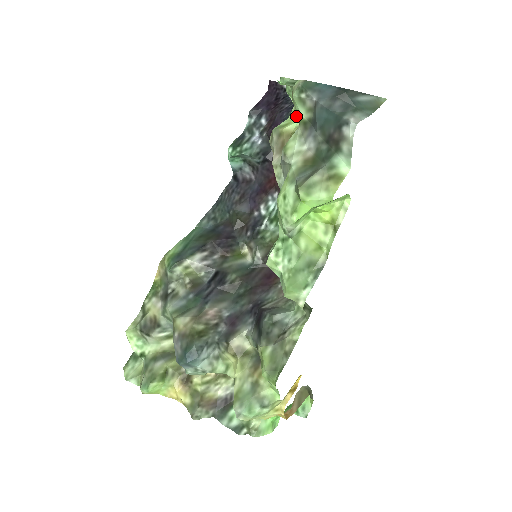
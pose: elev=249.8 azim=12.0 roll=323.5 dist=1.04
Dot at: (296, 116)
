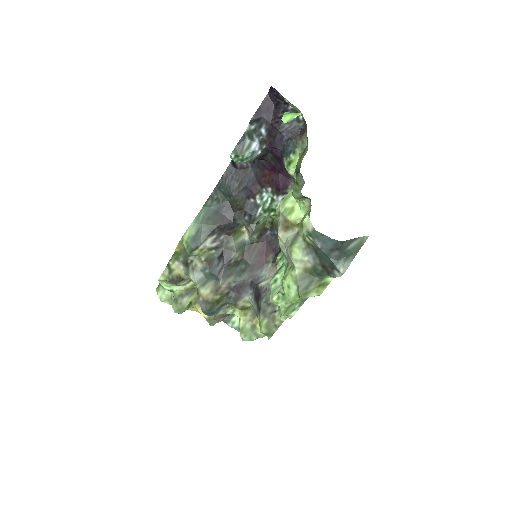
Dot at: (300, 205)
